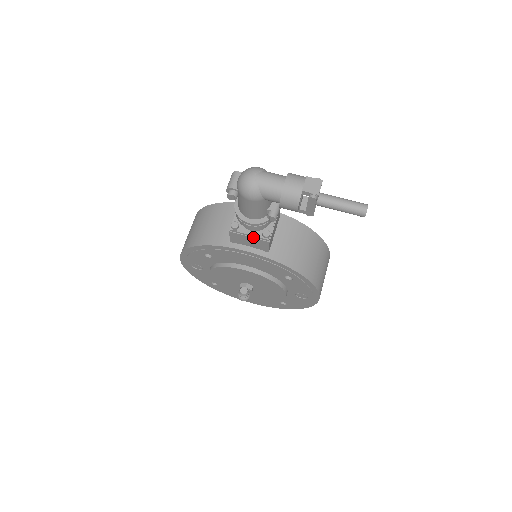
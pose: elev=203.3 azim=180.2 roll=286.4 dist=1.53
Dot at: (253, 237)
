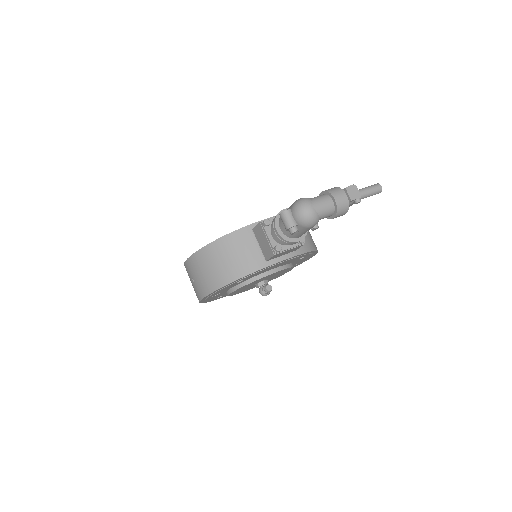
Dot at: (292, 248)
